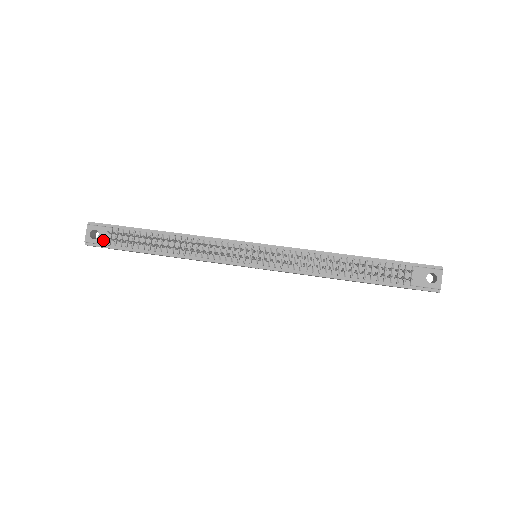
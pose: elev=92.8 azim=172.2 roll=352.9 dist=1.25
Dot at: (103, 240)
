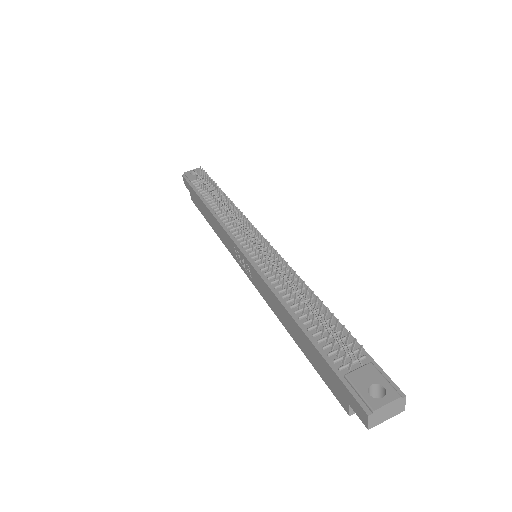
Dot at: (193, 177)
